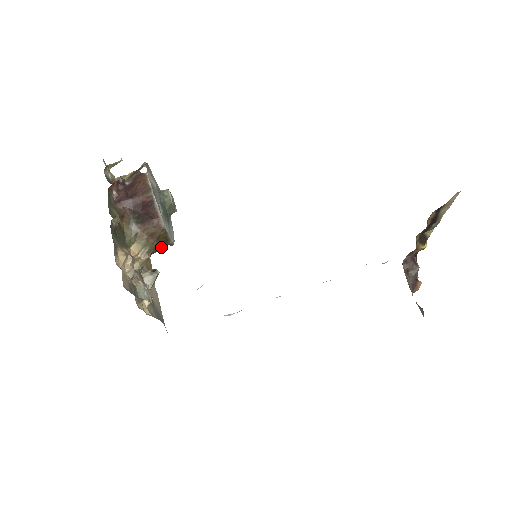
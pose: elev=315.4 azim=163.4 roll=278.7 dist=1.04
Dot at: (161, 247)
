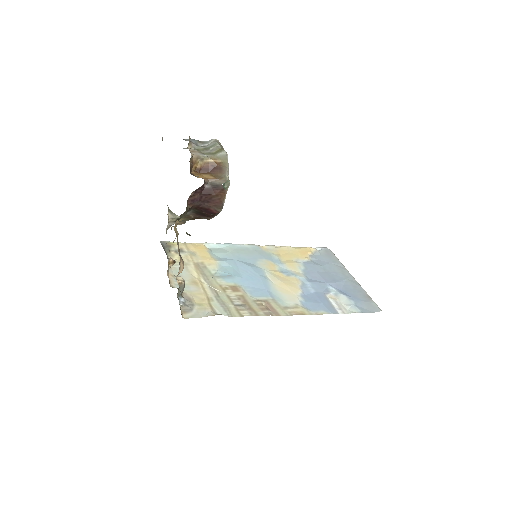
Dot at: occluded
